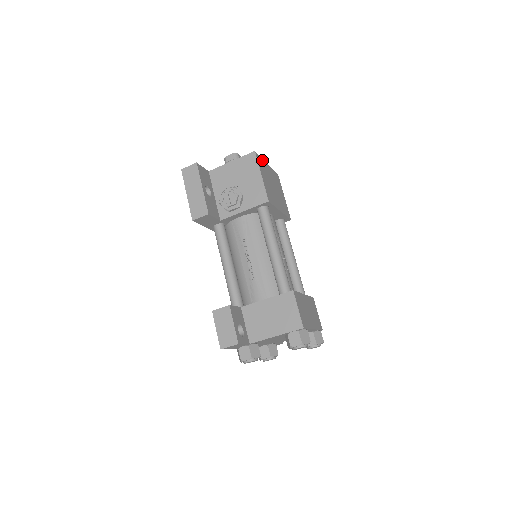
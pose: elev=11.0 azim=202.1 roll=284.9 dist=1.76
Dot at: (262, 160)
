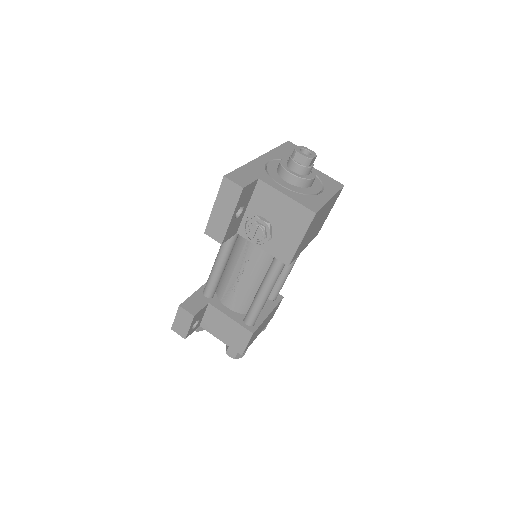
Dot at: (323, 207)
